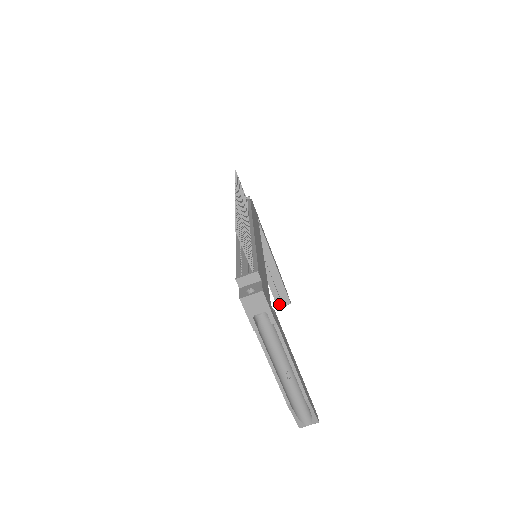
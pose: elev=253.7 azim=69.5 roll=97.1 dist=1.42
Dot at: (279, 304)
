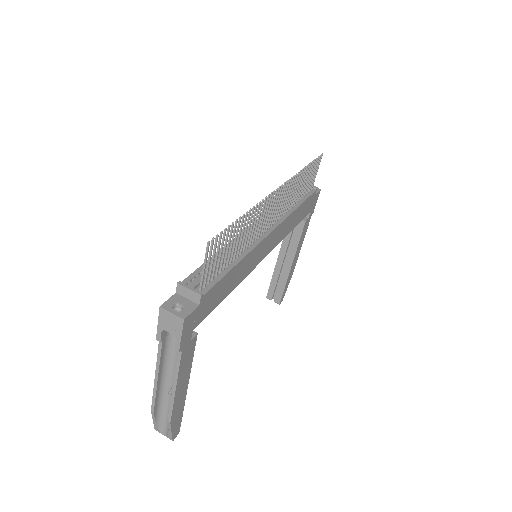
Dot at: (270, 296)
